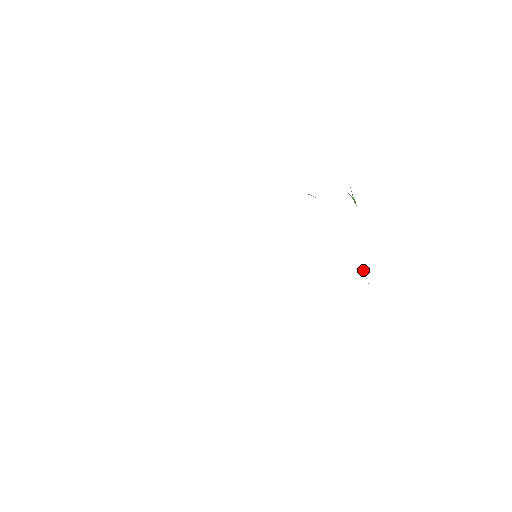
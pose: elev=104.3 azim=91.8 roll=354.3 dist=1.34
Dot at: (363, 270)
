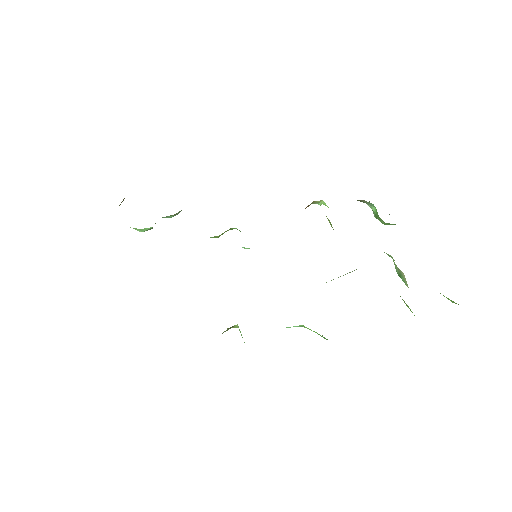
Dot at: (395, 267)
